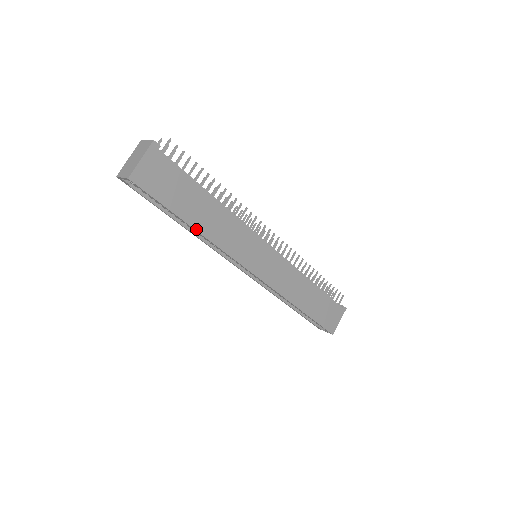
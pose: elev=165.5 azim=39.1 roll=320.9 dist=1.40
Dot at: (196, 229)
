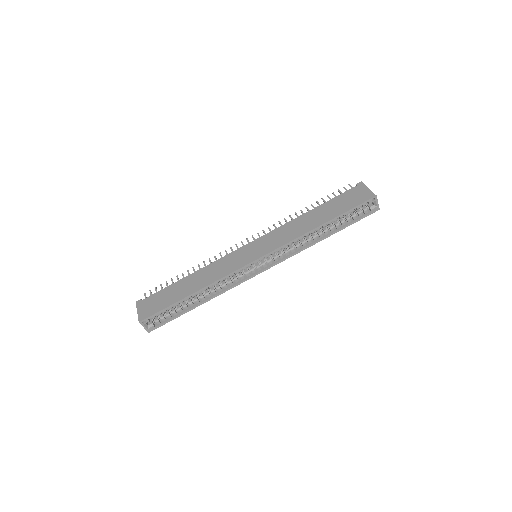
Dot at: (195, 292)
